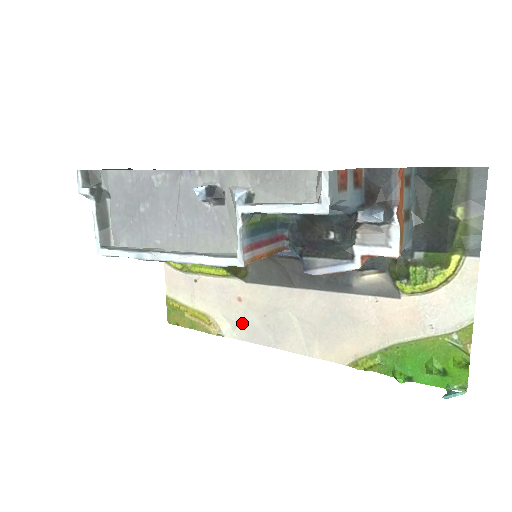
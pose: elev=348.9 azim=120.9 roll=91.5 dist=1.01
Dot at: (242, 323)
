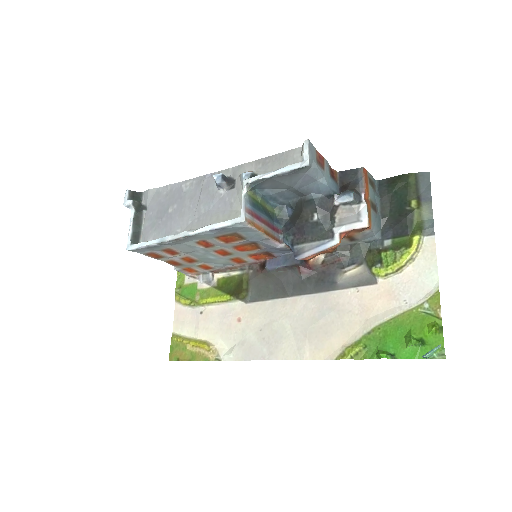
Dot at: (239, 342)
